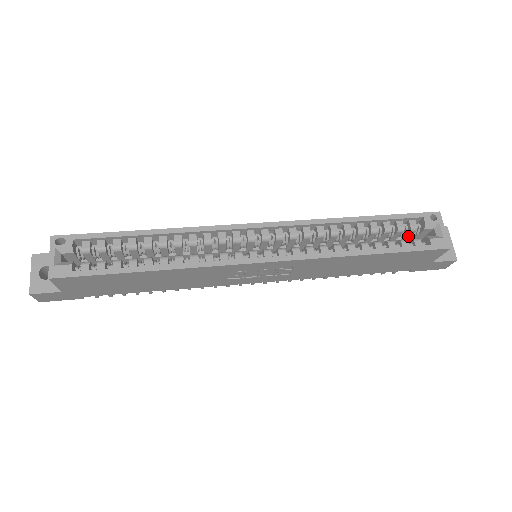
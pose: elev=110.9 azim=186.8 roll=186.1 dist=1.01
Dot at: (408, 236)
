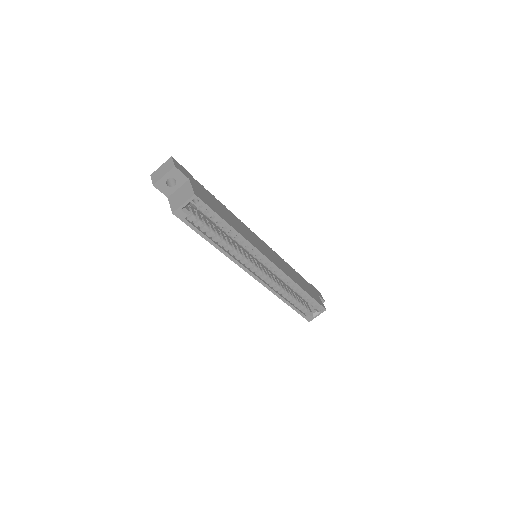
Dot at: occluded
